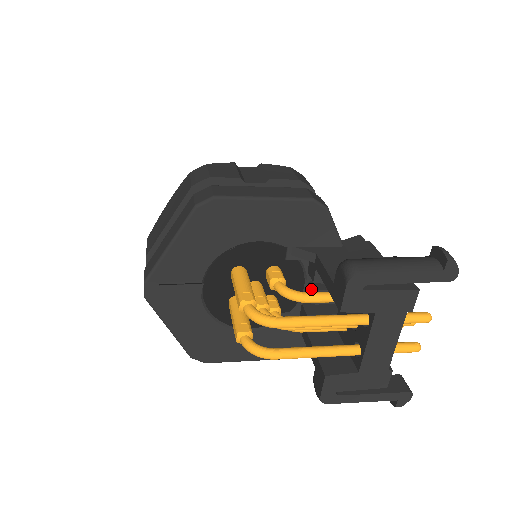
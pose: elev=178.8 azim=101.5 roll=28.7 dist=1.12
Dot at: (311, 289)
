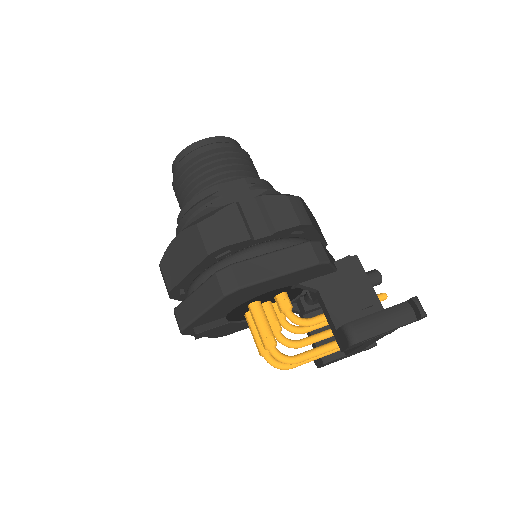
Dot at: (310, 299)
